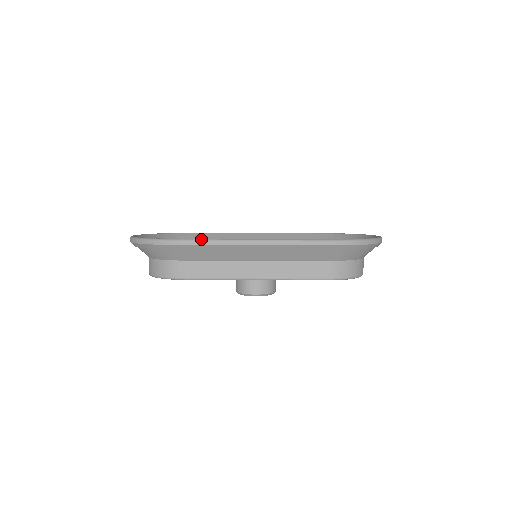
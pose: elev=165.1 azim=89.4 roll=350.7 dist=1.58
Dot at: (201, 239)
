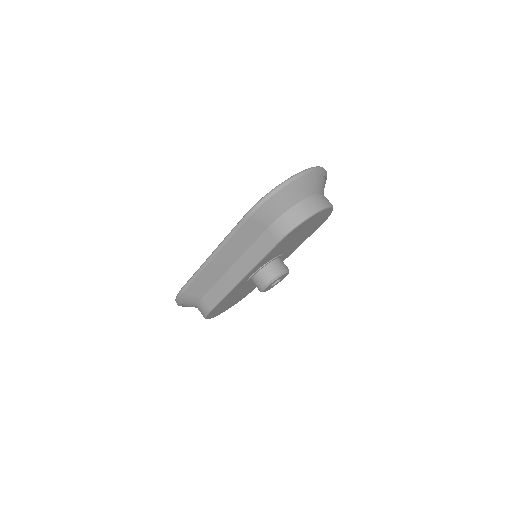
Dot at: (189, 279)
